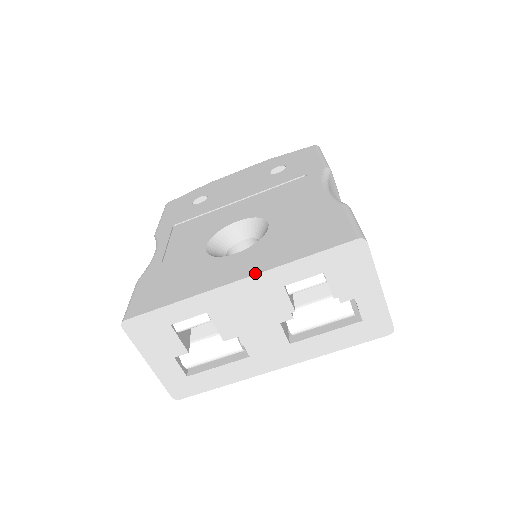
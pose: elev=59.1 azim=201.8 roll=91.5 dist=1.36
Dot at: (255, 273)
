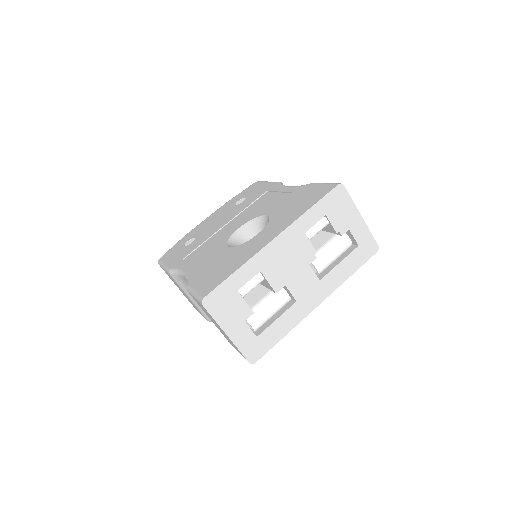
Dot at: (284, 229)
